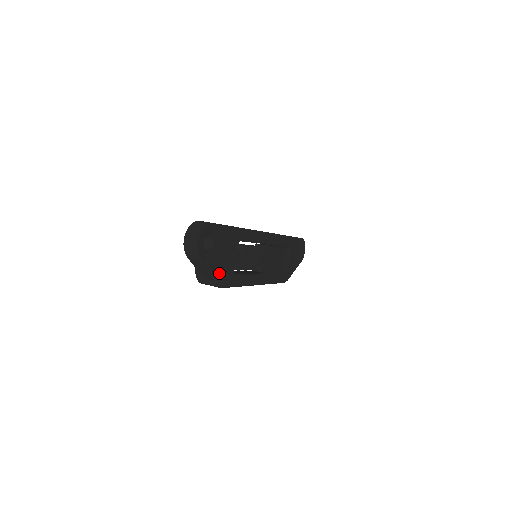
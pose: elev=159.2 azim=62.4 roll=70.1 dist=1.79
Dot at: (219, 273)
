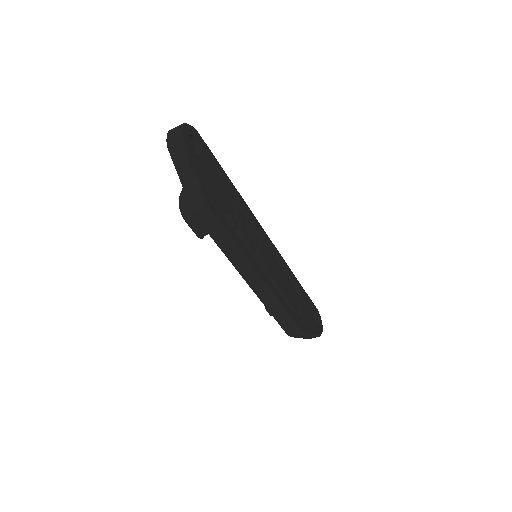
Dot at: (207, 190)
